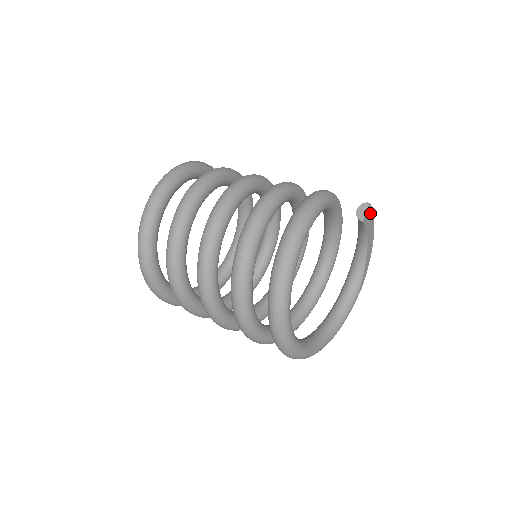
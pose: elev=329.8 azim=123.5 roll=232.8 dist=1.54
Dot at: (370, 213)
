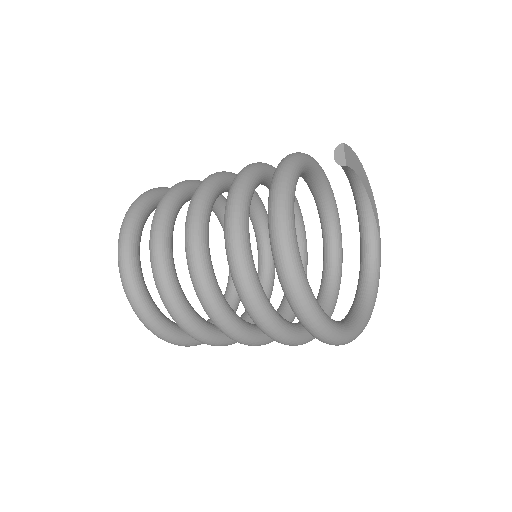
Dot at: (349, 152)
